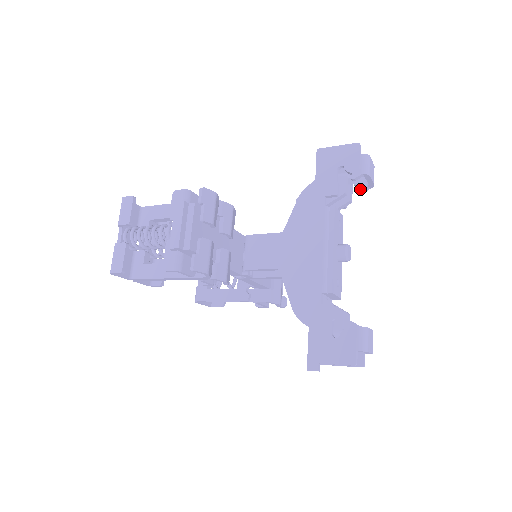
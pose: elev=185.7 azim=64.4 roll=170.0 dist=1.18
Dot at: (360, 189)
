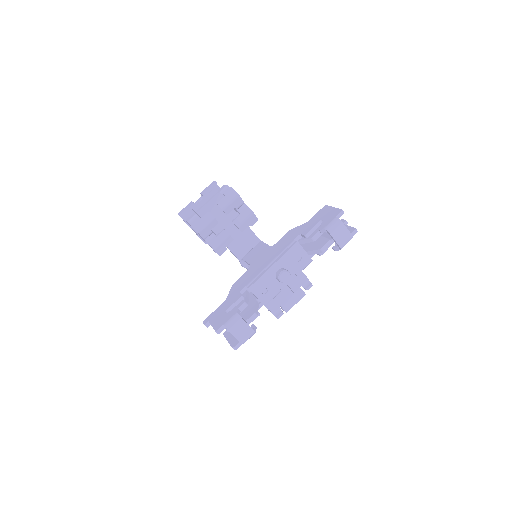
Dot at: (334, 246)
